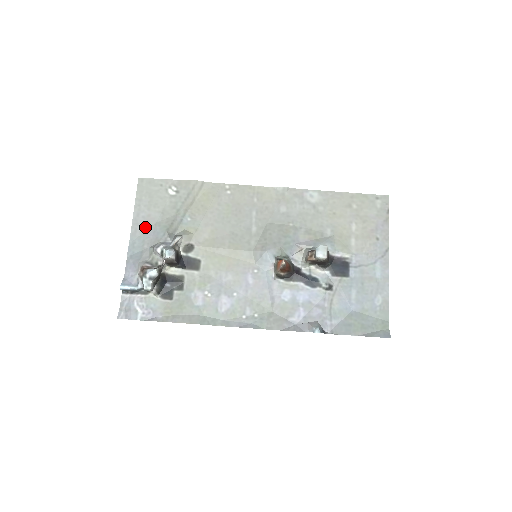
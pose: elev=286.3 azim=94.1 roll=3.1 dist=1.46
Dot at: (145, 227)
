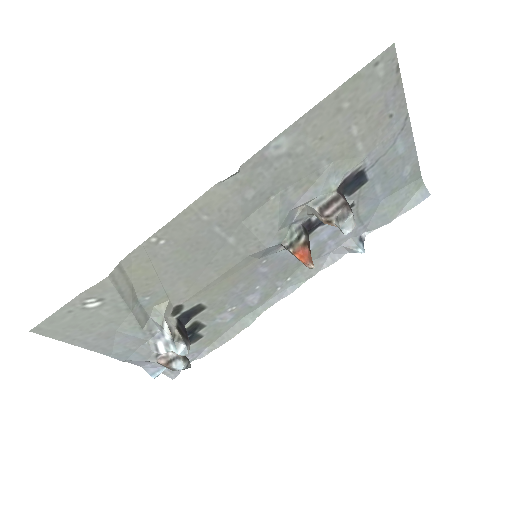
Dot at: (109, 341)
